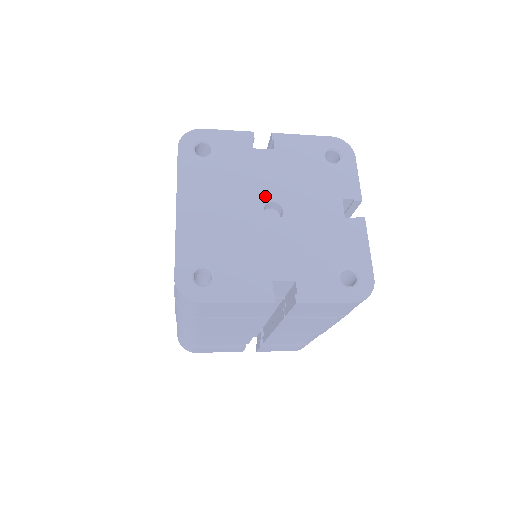
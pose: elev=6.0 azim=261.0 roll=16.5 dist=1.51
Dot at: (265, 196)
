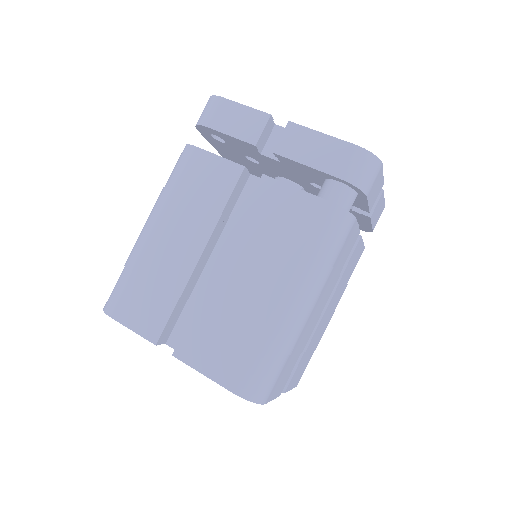
Dot at: occluded
